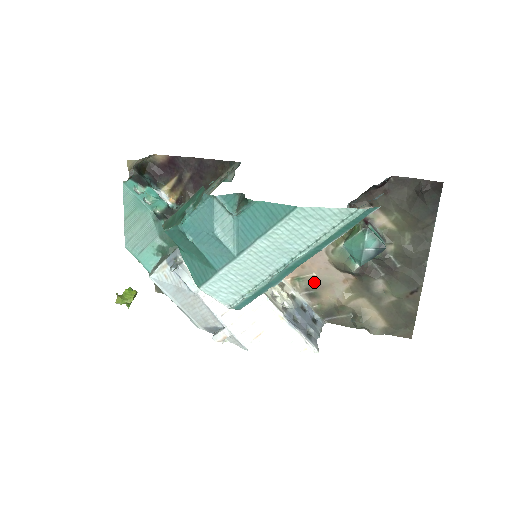
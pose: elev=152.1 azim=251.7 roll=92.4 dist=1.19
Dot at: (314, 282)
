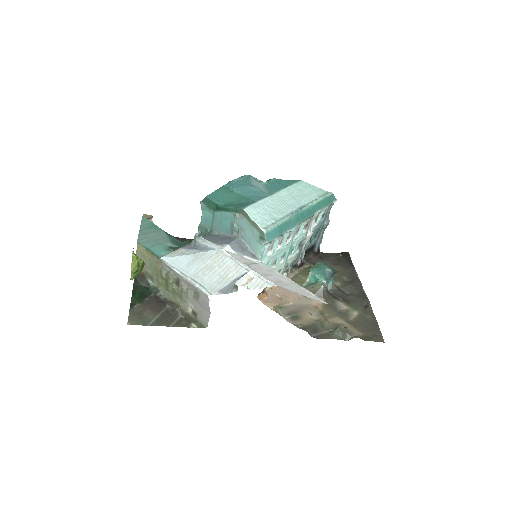
Dot at: (293, 308)
